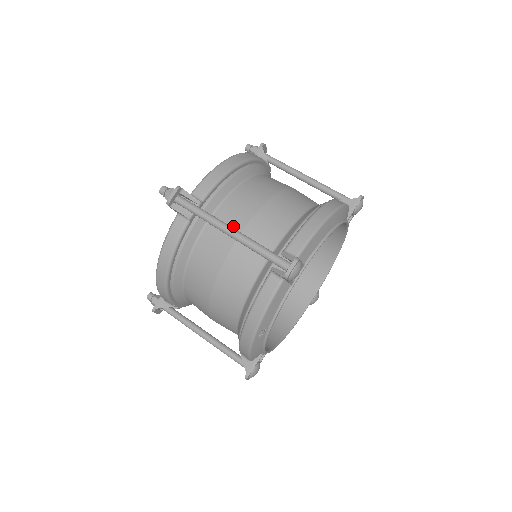
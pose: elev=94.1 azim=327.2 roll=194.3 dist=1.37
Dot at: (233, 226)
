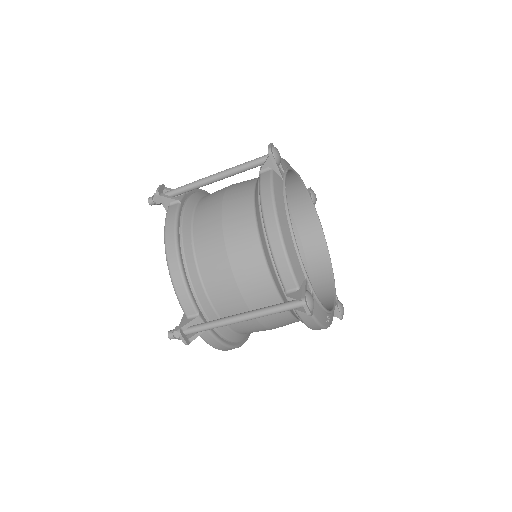
Dot at: (234, 301)
